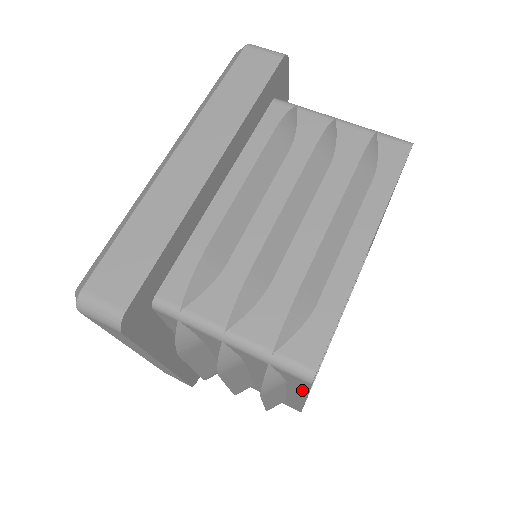
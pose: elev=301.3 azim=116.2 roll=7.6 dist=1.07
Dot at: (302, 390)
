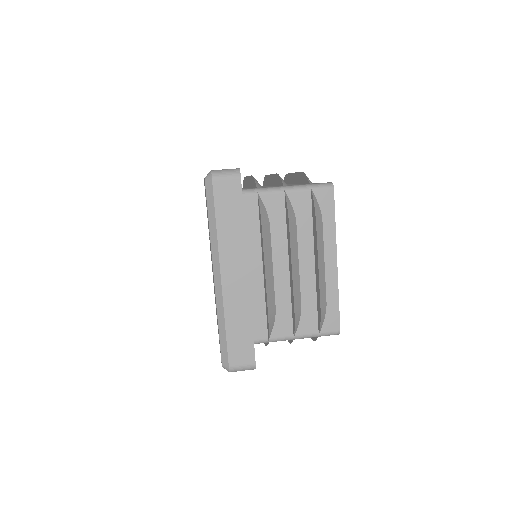
Dot at: occluded
